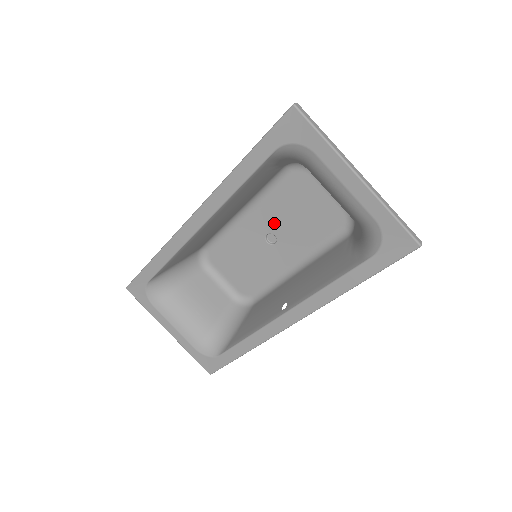
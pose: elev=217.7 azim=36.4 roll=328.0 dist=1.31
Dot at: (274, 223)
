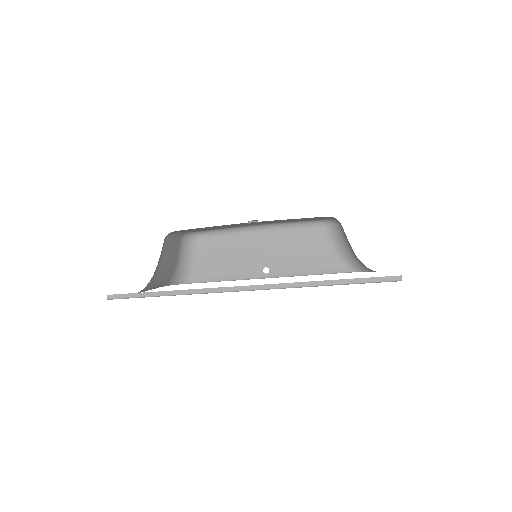
Dot at: occluded
